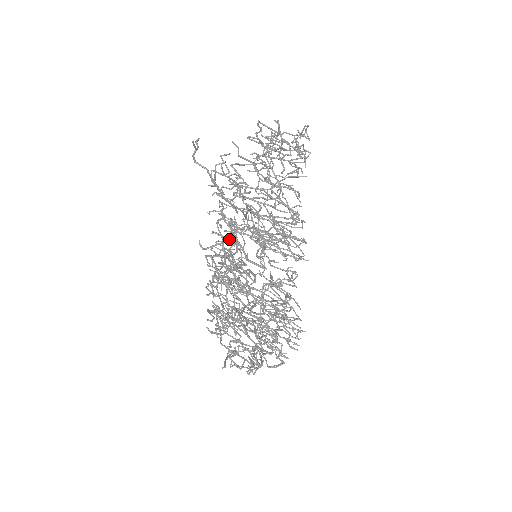
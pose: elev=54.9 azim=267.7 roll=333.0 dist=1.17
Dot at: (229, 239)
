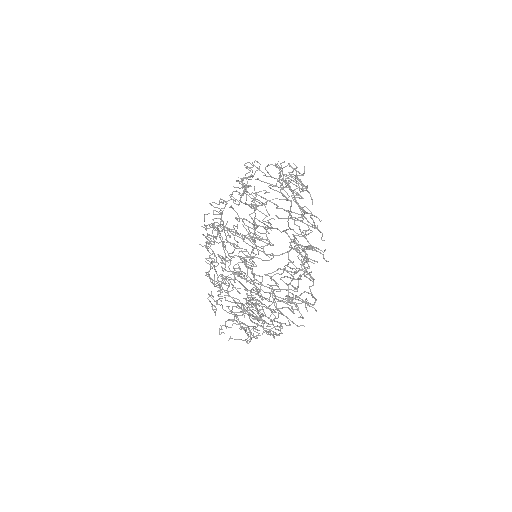
Dot at: (296, 250)
